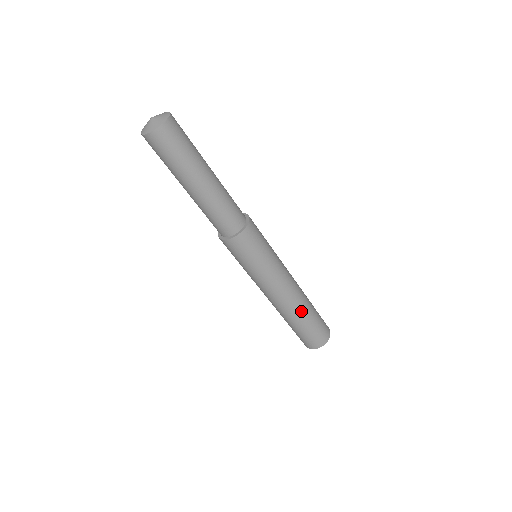
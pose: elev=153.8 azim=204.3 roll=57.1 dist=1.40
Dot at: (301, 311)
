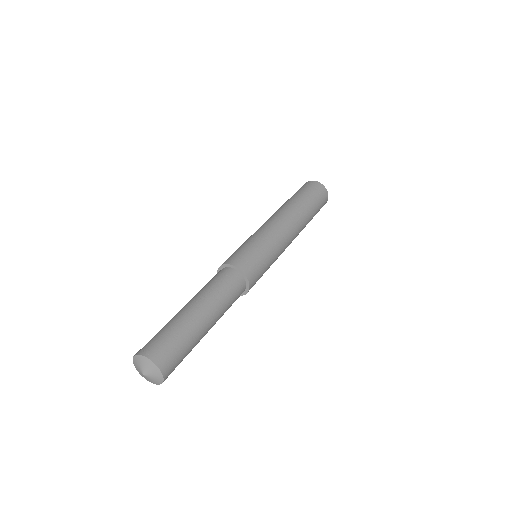
Dot at: (306, 224)
